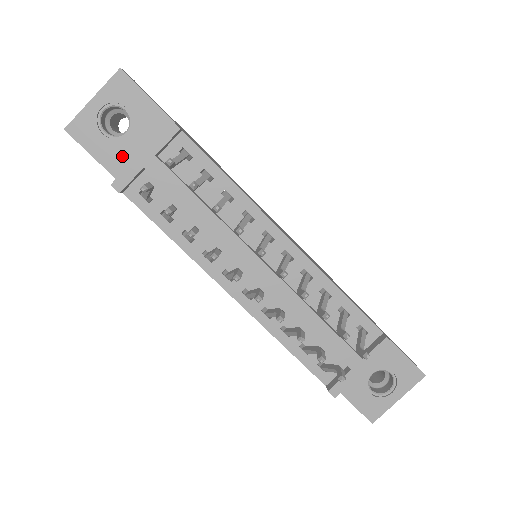
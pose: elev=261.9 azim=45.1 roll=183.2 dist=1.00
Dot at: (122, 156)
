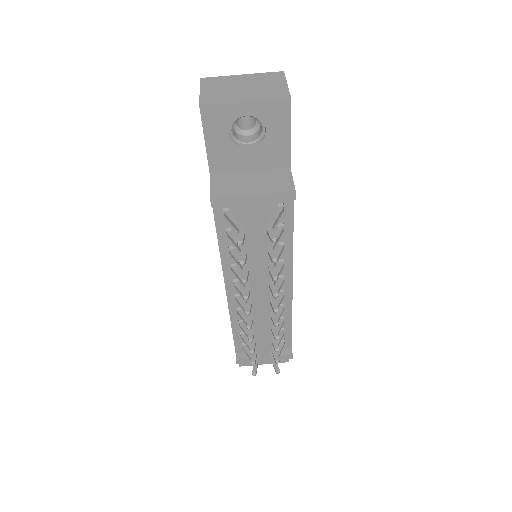
Dot at: (229, 158)
